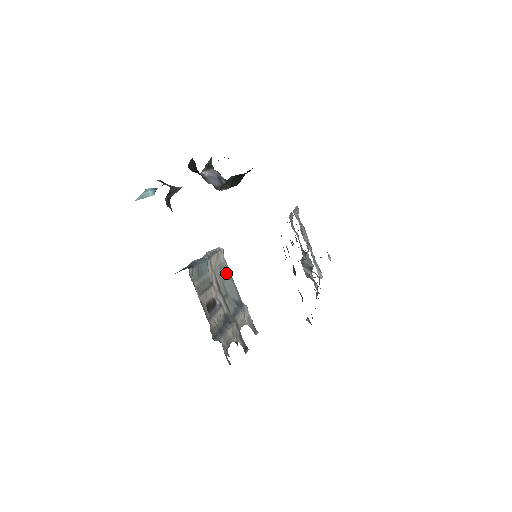
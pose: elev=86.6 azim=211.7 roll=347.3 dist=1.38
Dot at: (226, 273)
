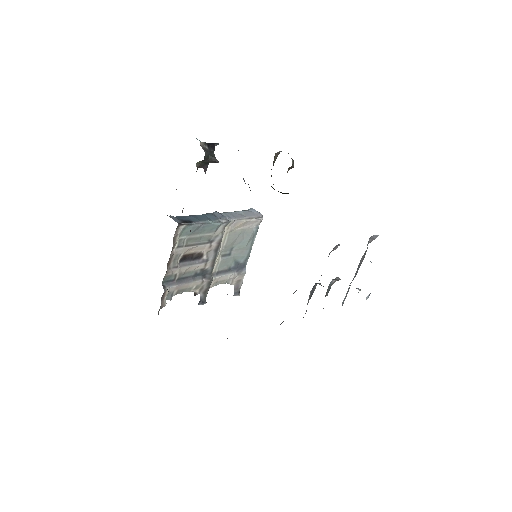
Dot at: (246, 238)
